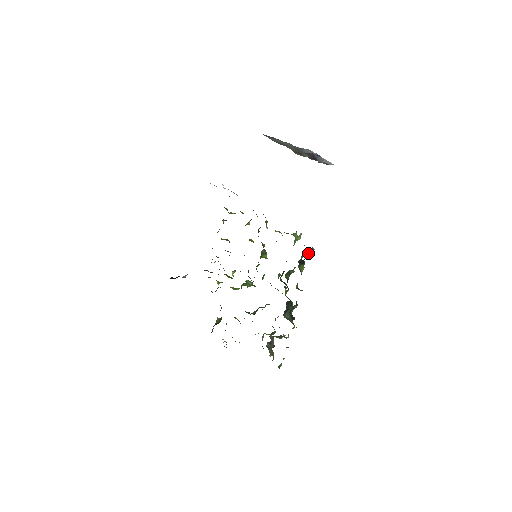
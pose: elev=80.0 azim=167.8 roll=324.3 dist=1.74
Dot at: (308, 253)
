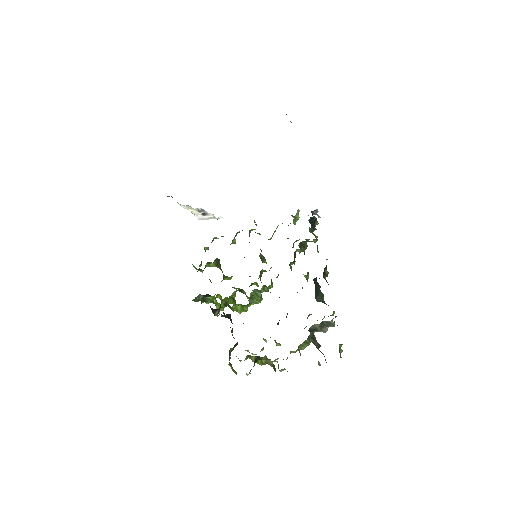
Dot at: occluded
